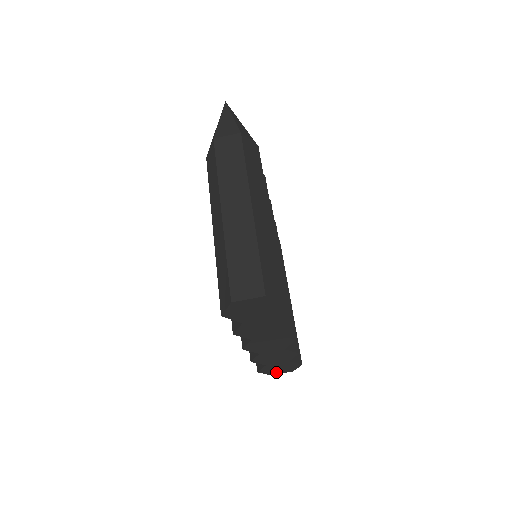
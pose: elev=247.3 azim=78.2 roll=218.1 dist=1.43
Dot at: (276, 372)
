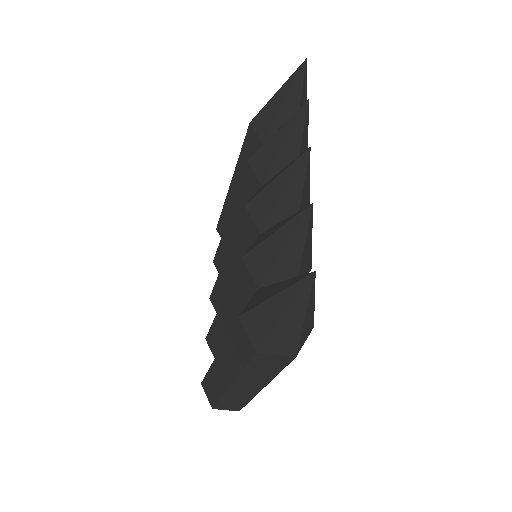
Dot at: occluded
